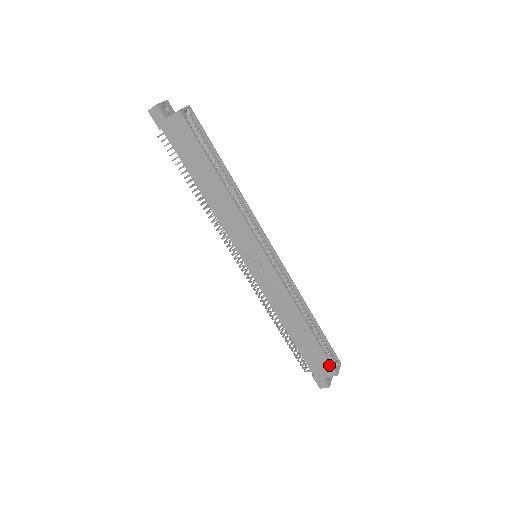
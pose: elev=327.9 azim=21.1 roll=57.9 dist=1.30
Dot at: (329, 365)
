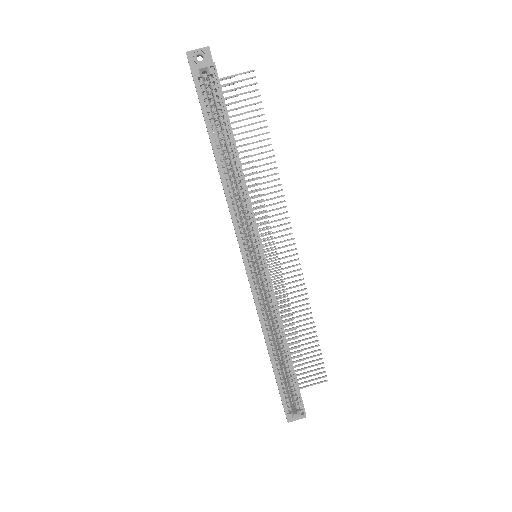
Dot at: (283, 406)
